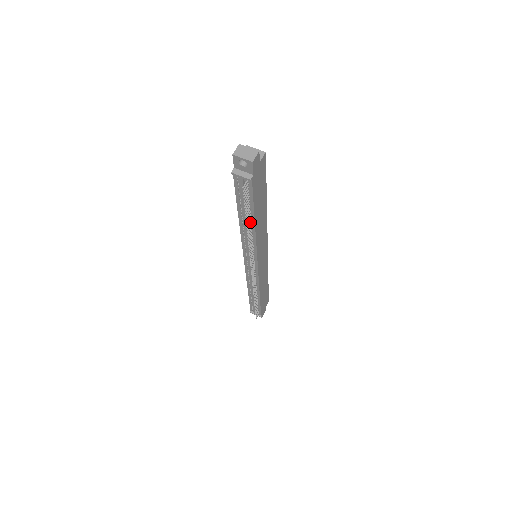
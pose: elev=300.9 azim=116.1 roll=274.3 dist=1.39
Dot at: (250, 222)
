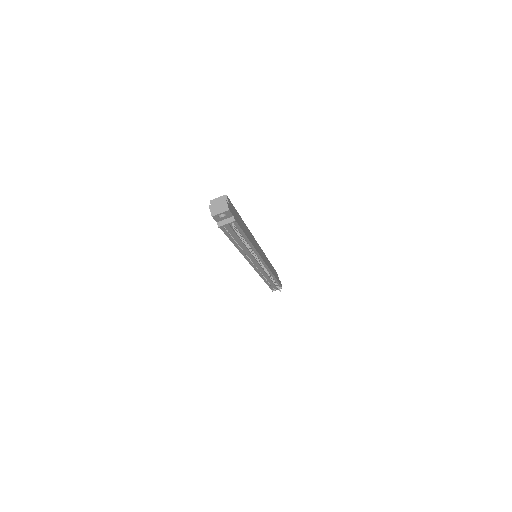
Dot at: (246, 243)
